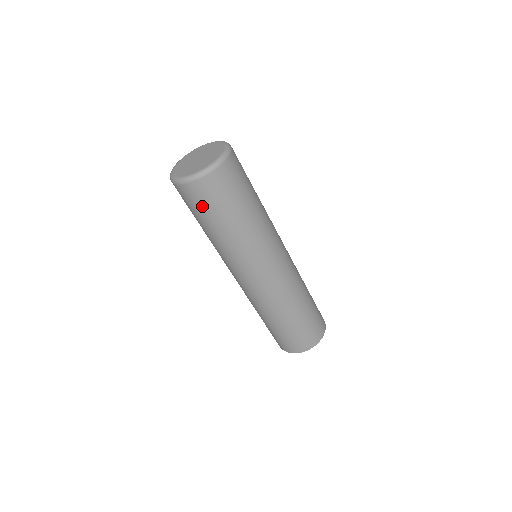
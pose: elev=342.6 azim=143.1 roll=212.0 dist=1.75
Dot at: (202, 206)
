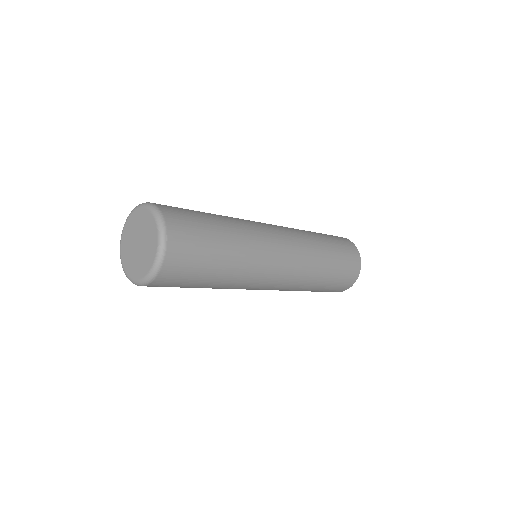
Dot at: occluded
